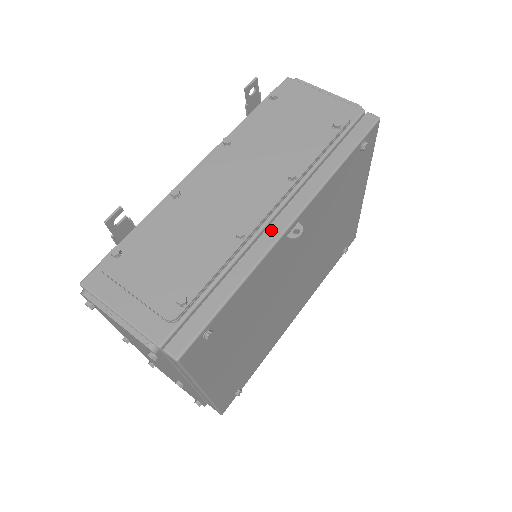
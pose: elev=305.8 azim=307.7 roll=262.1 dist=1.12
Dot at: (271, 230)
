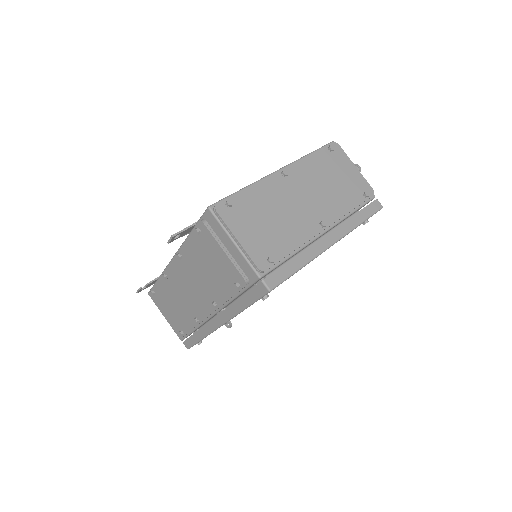
Dot at: (211, 324)
